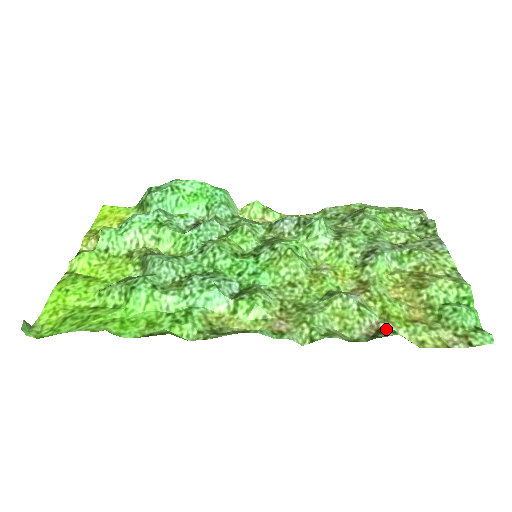
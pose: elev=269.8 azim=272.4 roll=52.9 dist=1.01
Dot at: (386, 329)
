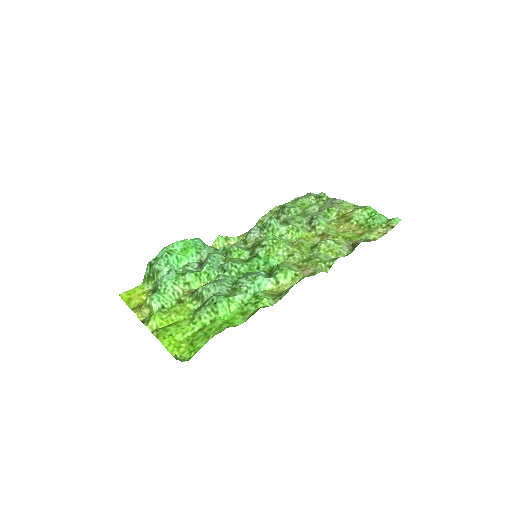
Dot at: (356, 242)
